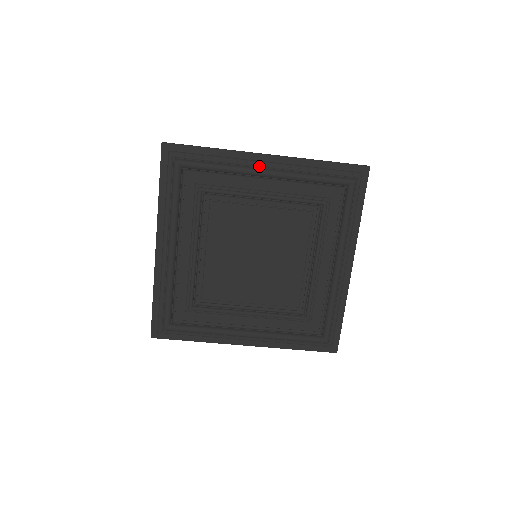
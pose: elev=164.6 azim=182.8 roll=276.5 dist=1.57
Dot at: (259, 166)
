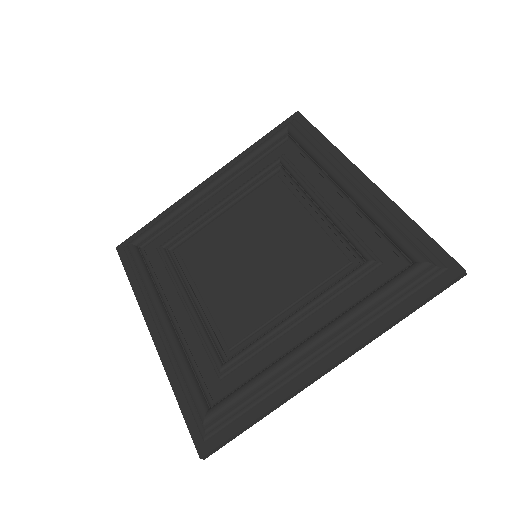
Dot at: (347, 177)
